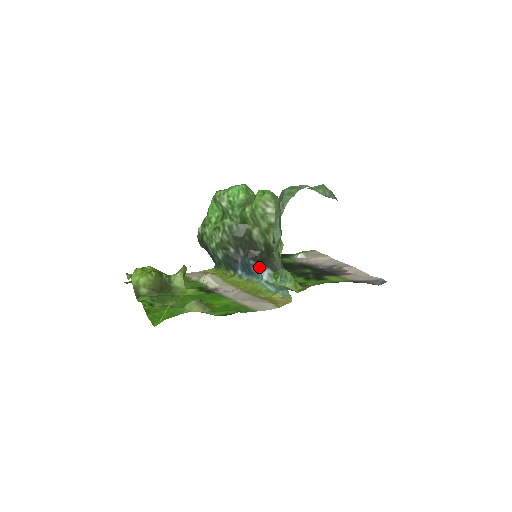
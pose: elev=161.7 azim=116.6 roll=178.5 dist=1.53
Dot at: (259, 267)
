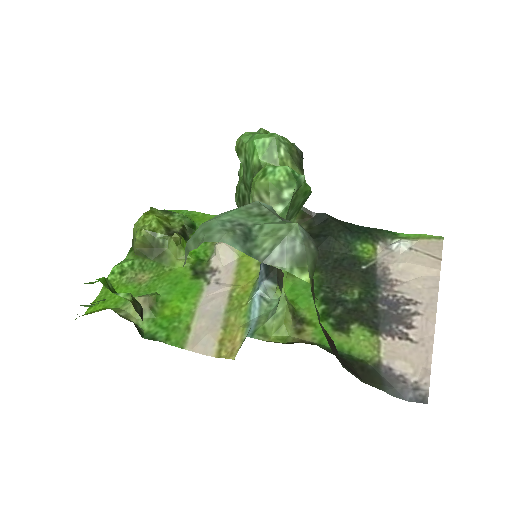
Dot at: (260, 270)
